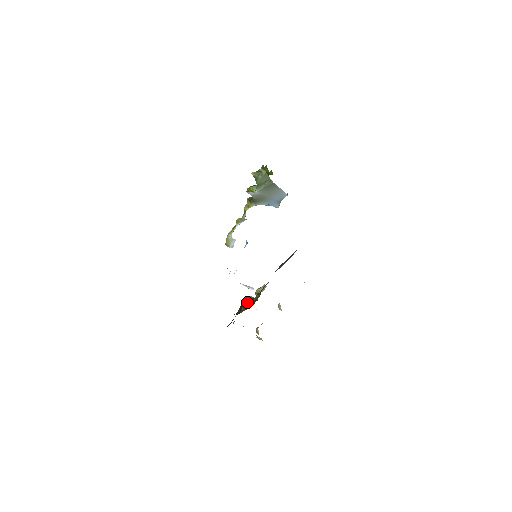
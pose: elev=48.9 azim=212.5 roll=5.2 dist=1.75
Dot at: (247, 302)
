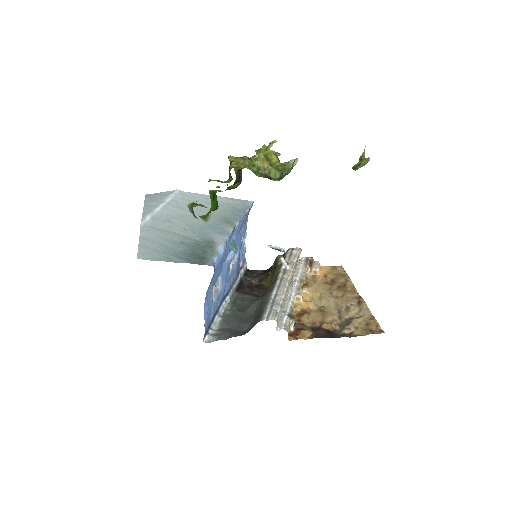
Dot at: (273, 270)
